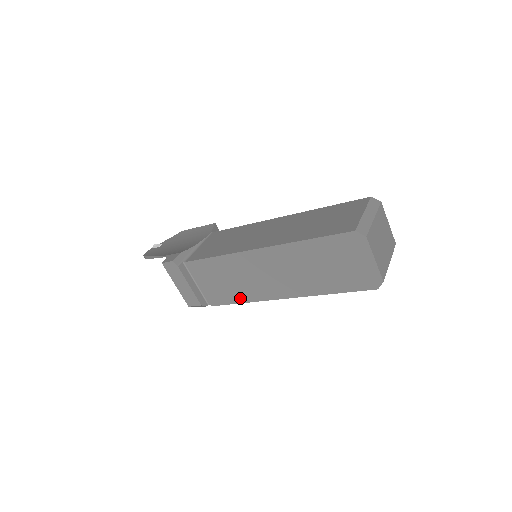
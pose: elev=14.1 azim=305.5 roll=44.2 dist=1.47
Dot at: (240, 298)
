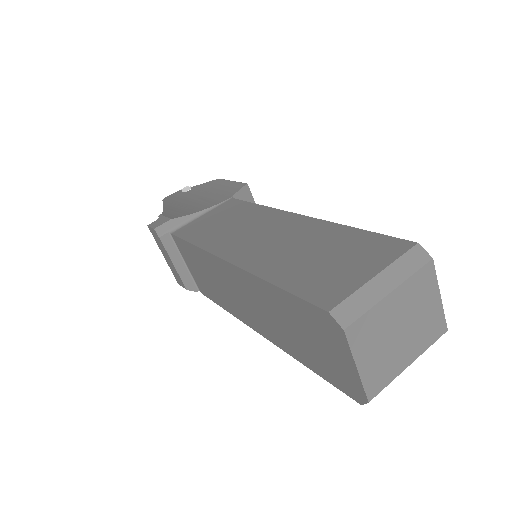
Dot at: (222, 303)
